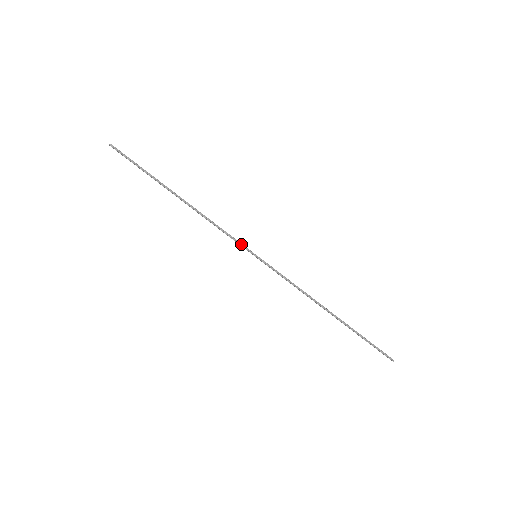
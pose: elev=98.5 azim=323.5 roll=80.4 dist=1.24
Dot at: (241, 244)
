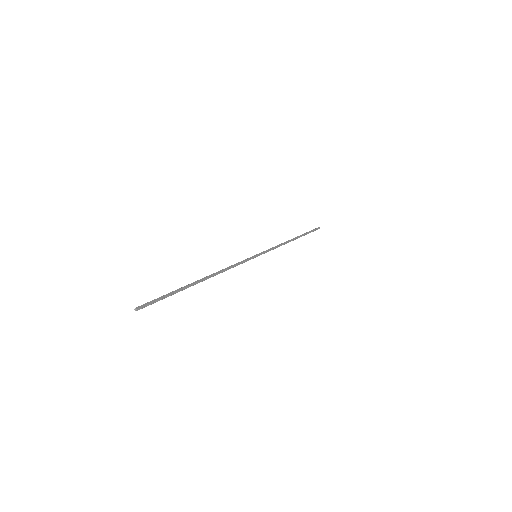
Dot at: (248, 260)
